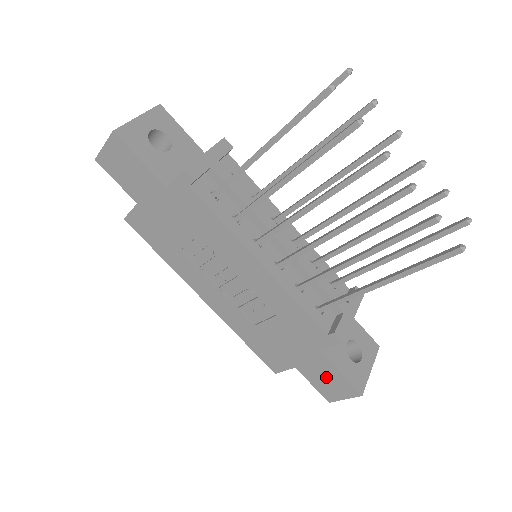
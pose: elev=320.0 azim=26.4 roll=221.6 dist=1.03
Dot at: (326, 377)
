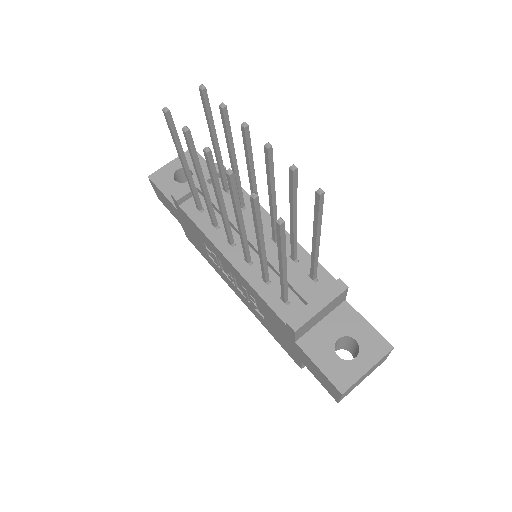
Dot at: (317, 372)
